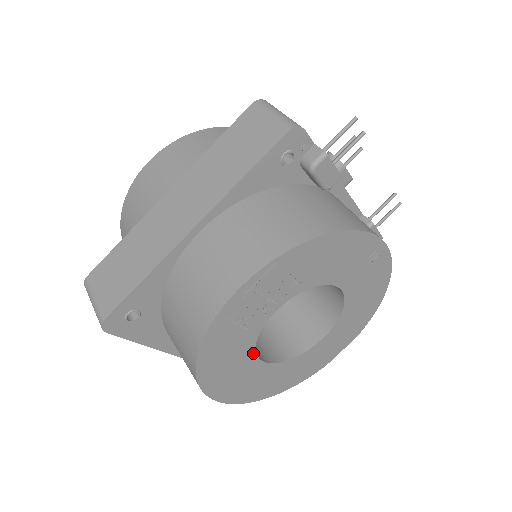
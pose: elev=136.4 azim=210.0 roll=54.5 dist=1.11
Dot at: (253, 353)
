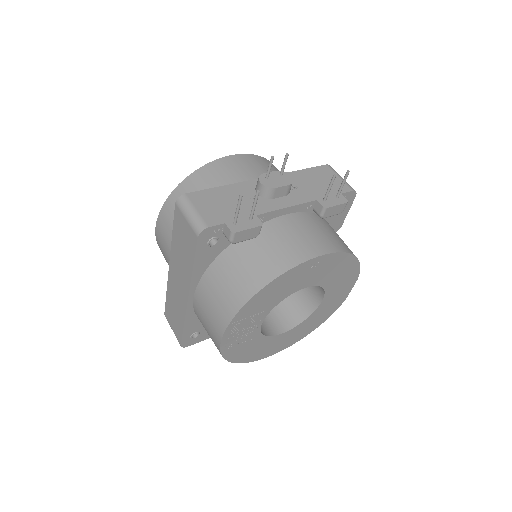
Dot at: (269, 337)
